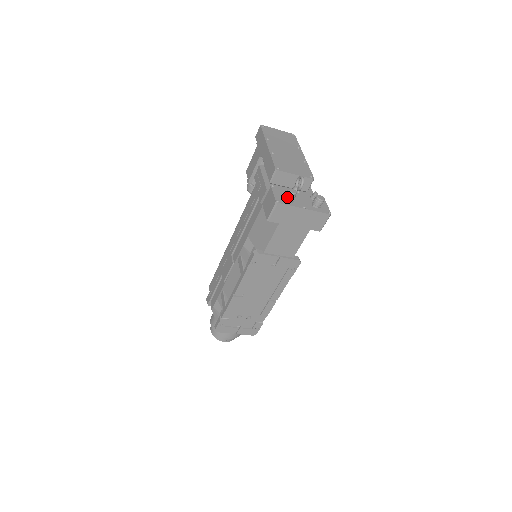
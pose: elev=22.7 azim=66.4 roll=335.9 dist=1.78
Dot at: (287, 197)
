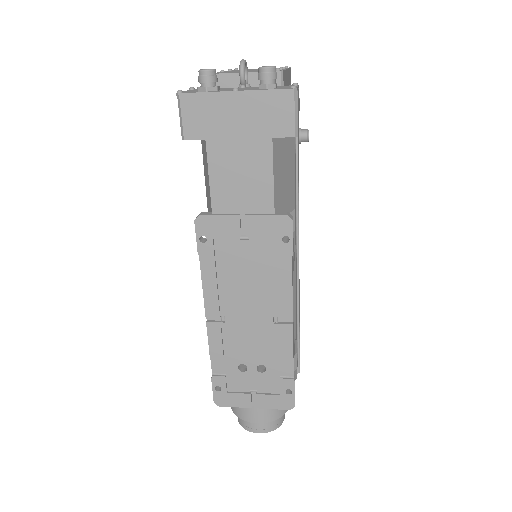
Dot at: (201, 84)
